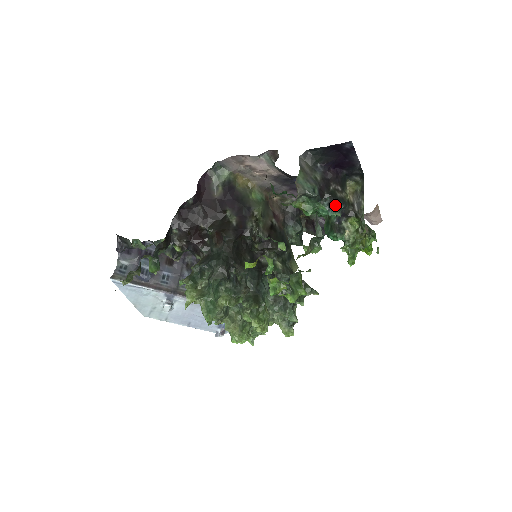
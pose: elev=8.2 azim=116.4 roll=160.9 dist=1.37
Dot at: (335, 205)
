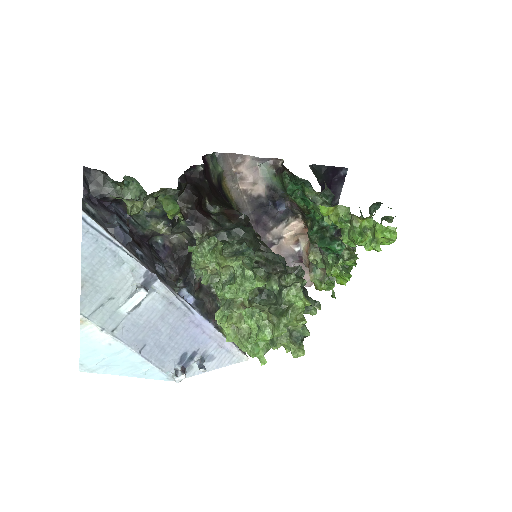
Dot at: occluded
